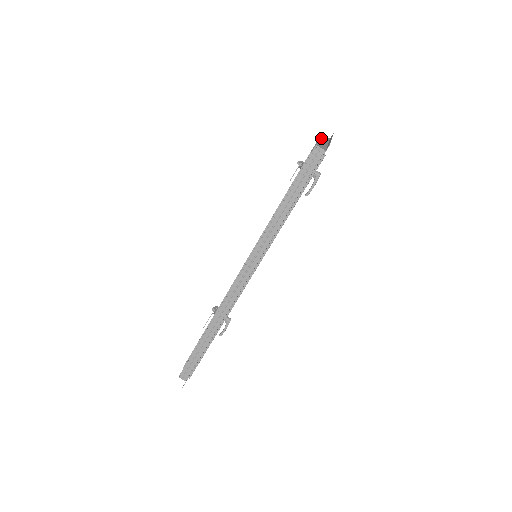
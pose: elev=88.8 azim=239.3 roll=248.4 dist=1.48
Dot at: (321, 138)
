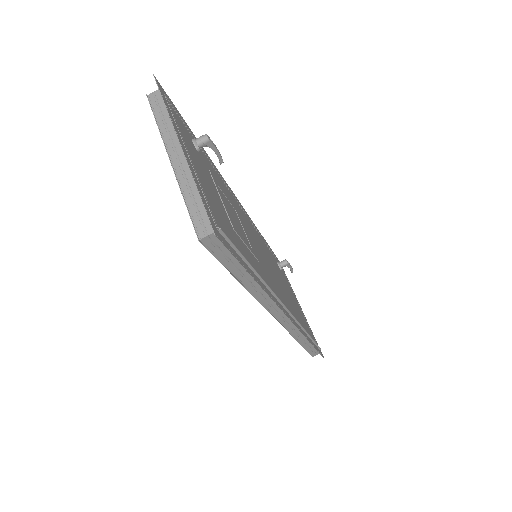
Dot at: (166, 145)
